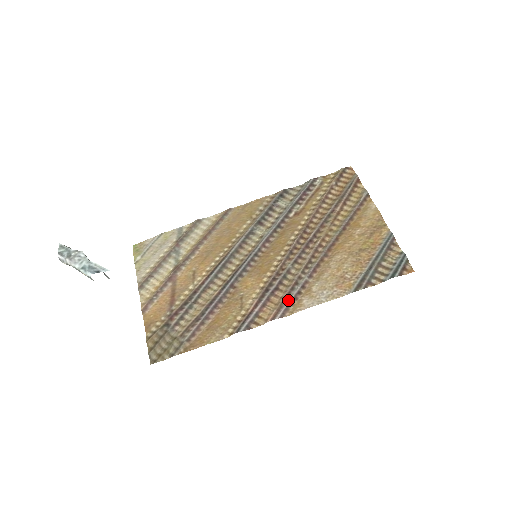
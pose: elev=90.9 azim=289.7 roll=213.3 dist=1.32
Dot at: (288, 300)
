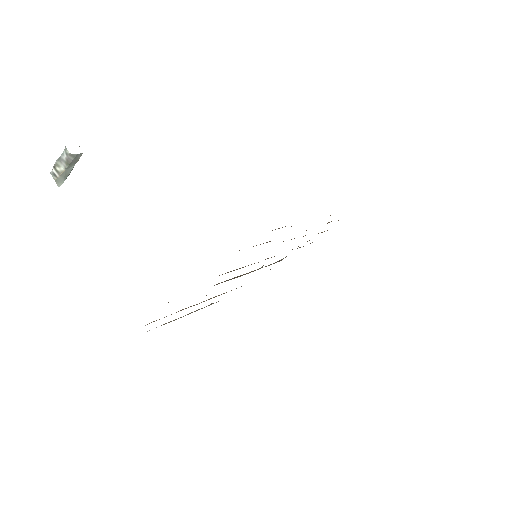
Dot at: occluded
